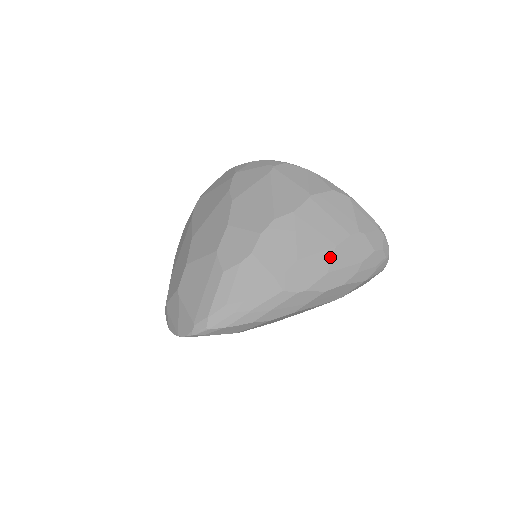
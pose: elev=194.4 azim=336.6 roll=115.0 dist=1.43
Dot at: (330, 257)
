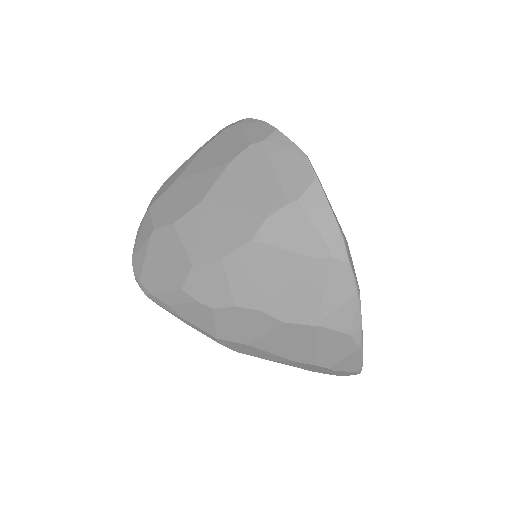
Dot at: (281, 360)
